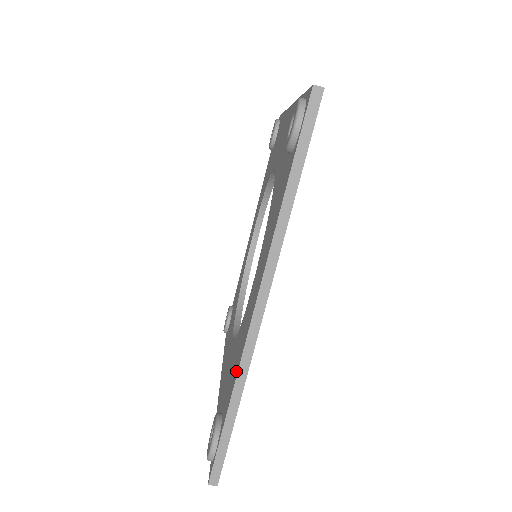
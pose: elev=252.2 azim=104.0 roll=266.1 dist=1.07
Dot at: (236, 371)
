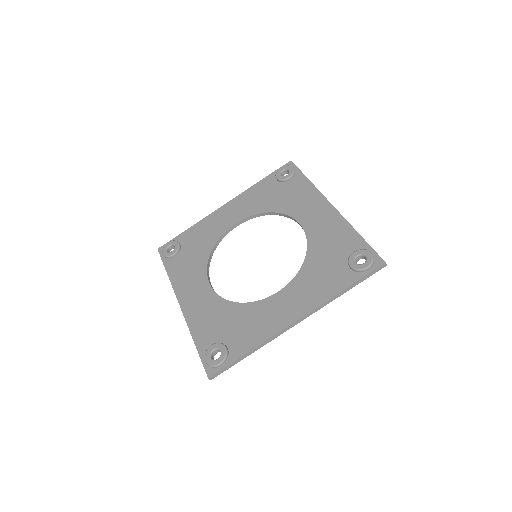
Dot at: (261, 338)
